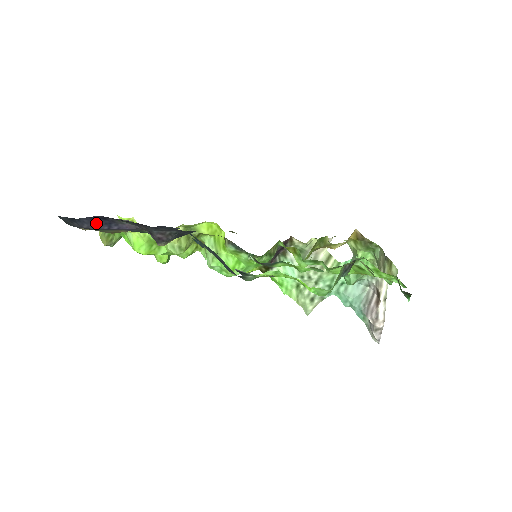
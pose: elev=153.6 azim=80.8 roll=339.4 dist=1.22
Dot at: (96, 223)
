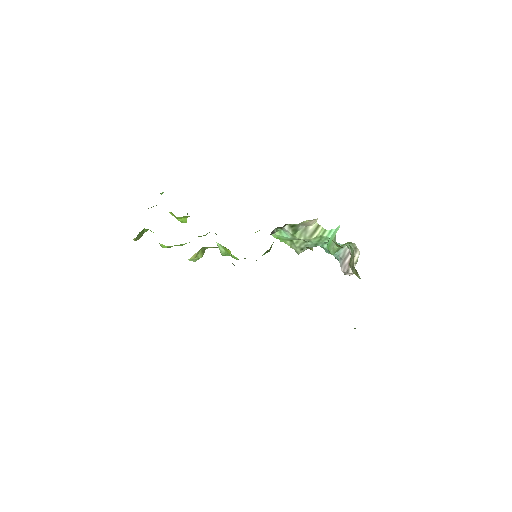
Dot at: occluded
